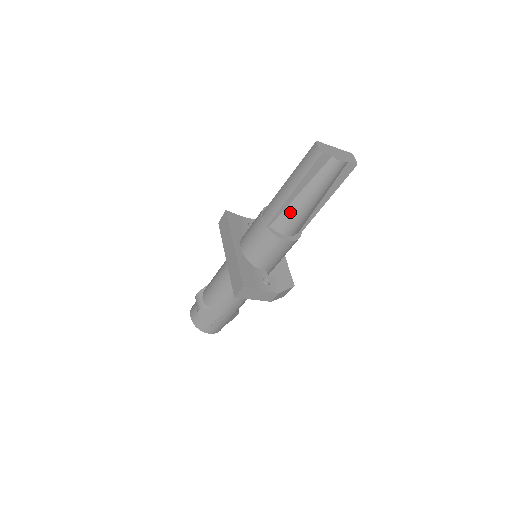
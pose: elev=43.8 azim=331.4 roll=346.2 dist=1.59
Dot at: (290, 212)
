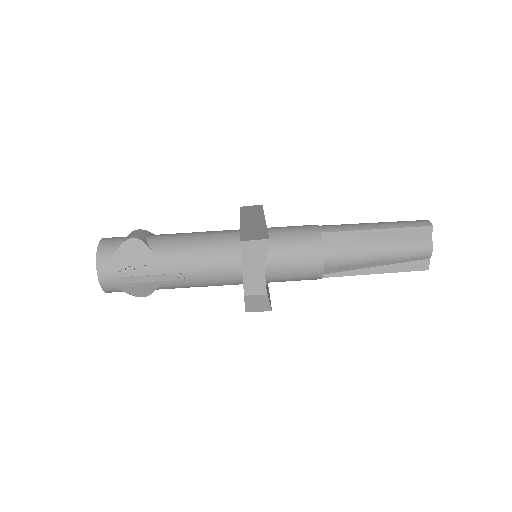
Dot at: (353, 243)
